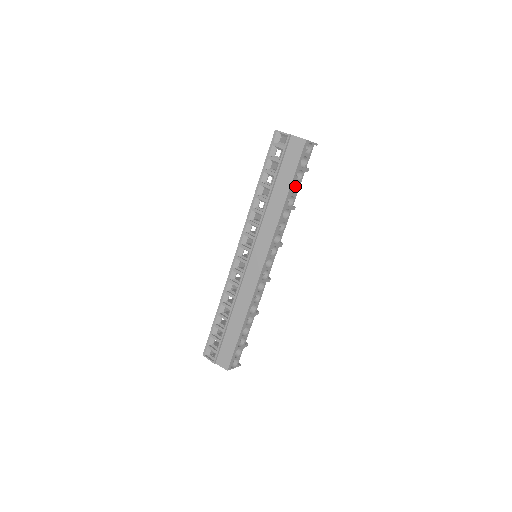
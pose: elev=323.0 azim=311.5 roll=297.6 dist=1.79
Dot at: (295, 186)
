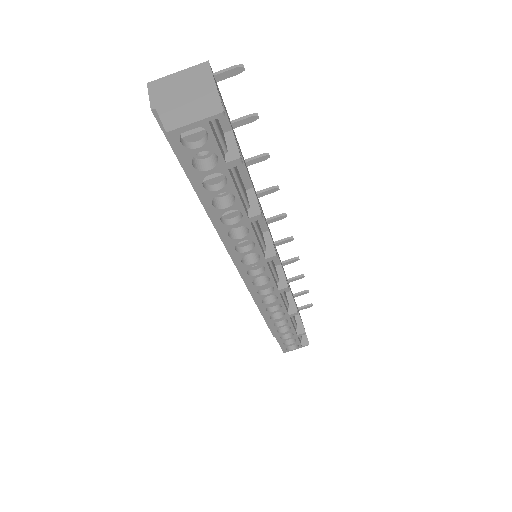
Dot at: occluded
